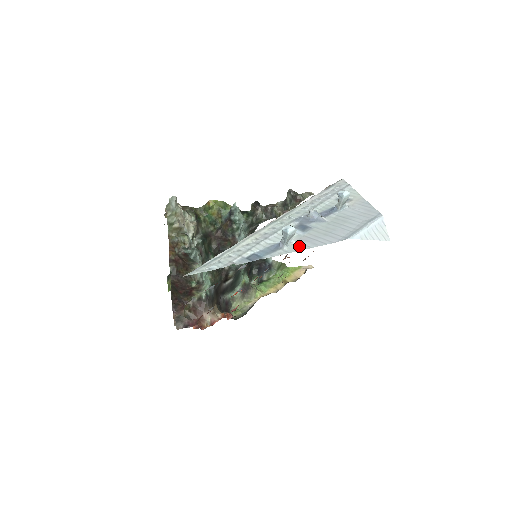
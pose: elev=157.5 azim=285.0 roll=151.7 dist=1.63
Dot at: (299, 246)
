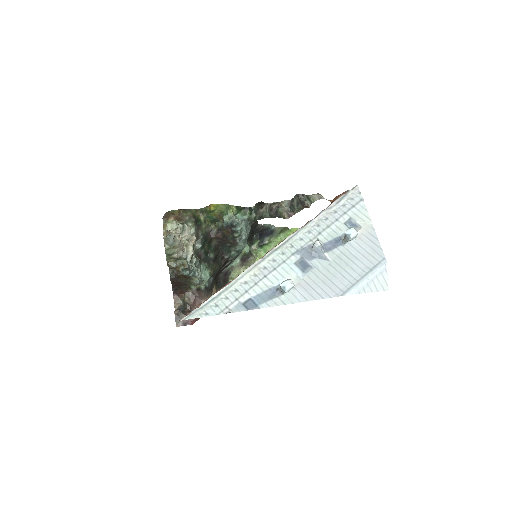
Dot at: (296, 296)
